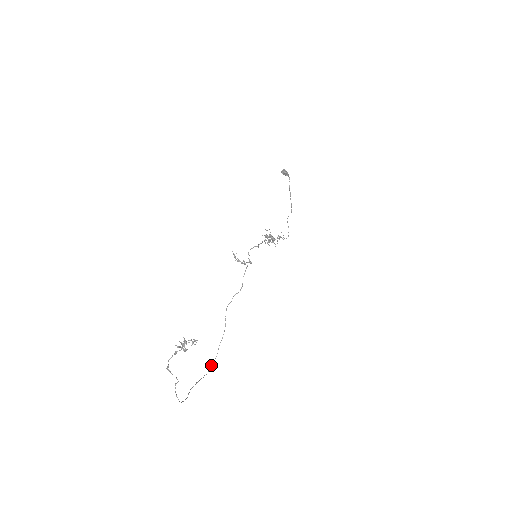
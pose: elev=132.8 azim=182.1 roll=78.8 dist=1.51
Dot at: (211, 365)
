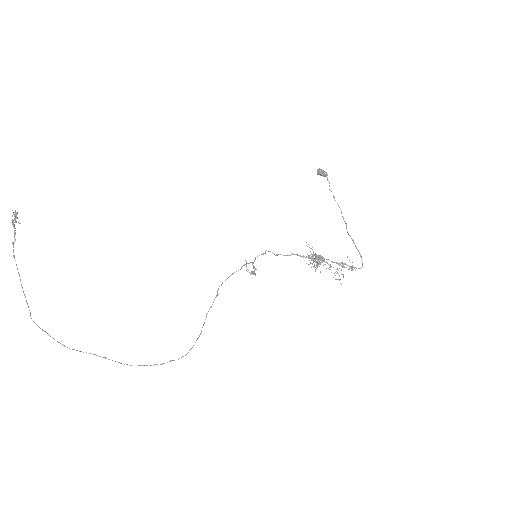
Dot at: (150, 365)
